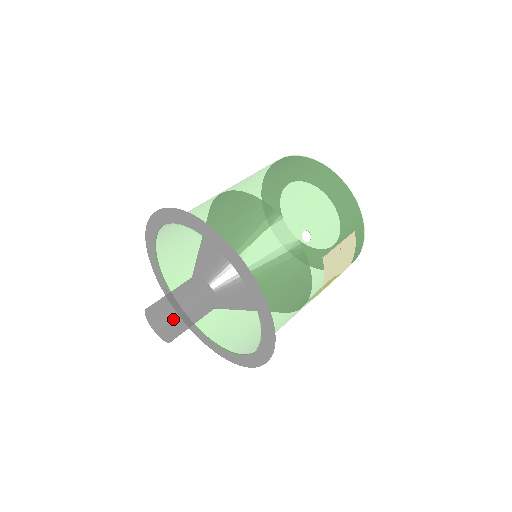
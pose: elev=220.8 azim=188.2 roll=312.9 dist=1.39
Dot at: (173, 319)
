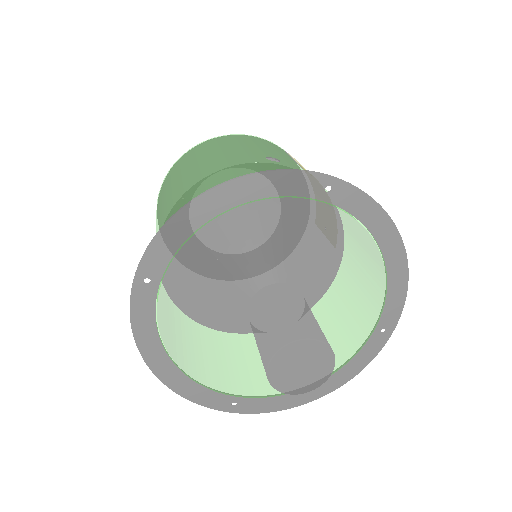
Dot at: (305, 329)
